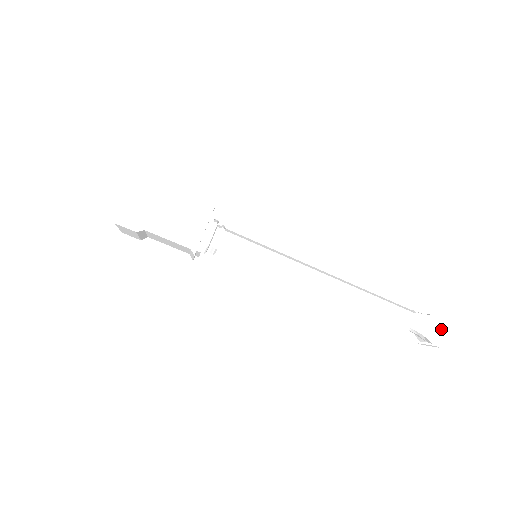
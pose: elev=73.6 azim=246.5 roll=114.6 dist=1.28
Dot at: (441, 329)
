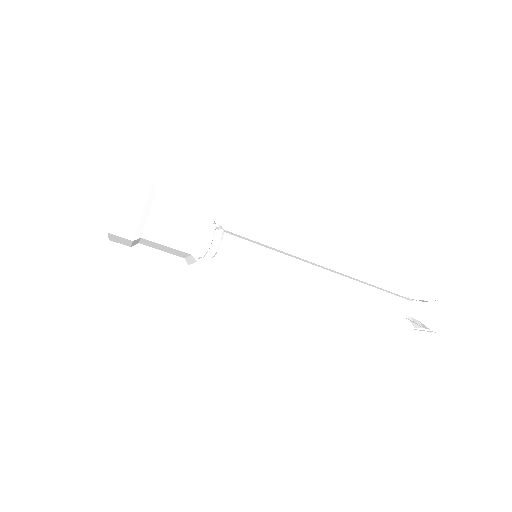
Dot at: (437, 314)
